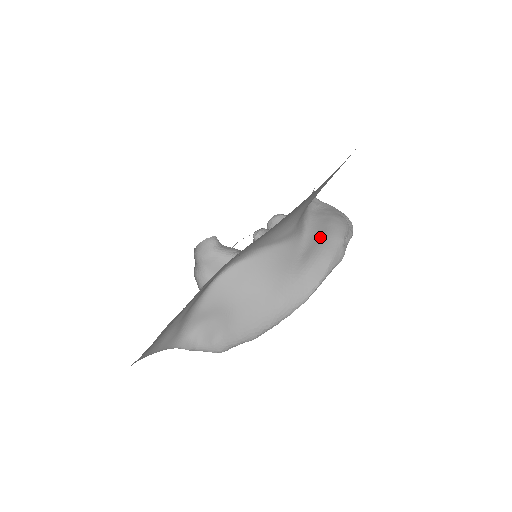
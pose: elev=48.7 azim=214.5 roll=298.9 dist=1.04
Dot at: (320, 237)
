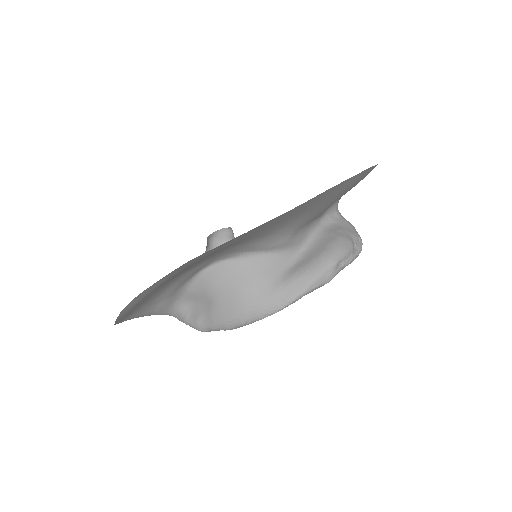
Dot at: (315, 254)
